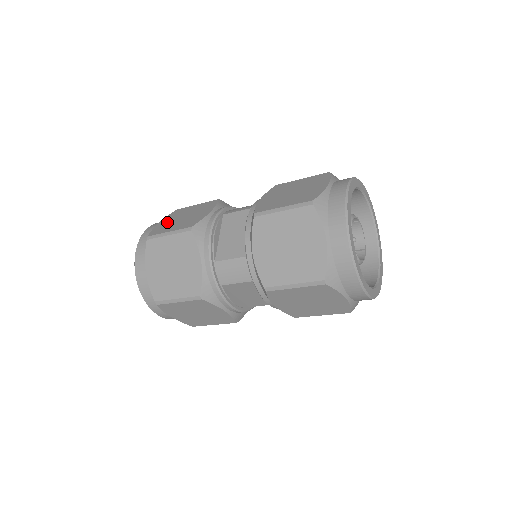
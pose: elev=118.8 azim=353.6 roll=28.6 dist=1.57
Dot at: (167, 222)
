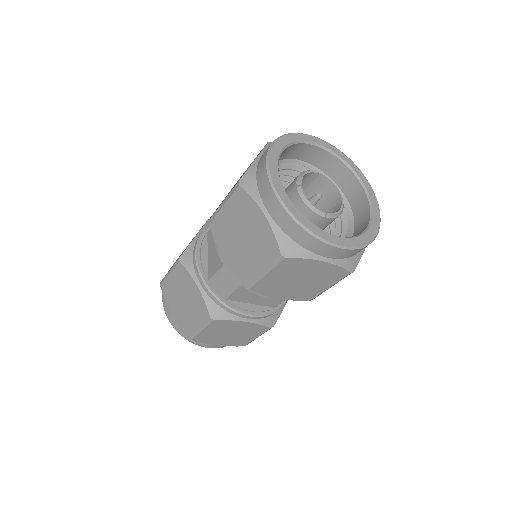
Dot at: occluded
